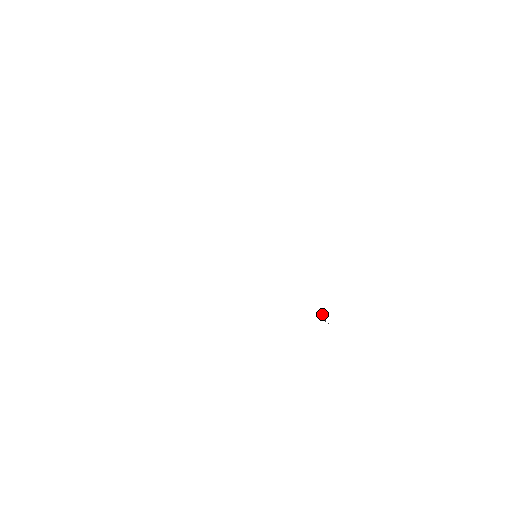
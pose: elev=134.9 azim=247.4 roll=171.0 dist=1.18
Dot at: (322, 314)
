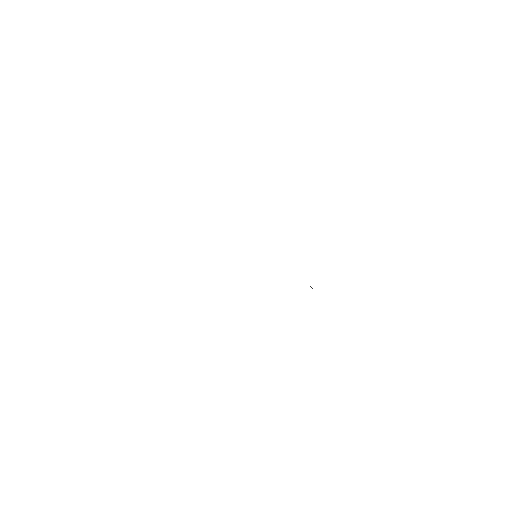
Dot at: occluded
